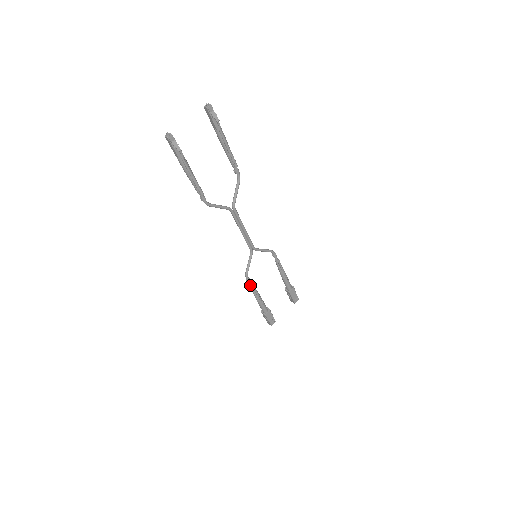
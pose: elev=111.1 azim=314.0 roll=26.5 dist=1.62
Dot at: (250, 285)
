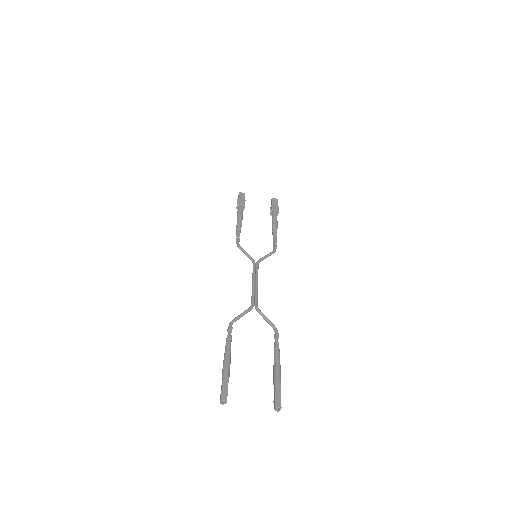
Dot at: (237, 237)
